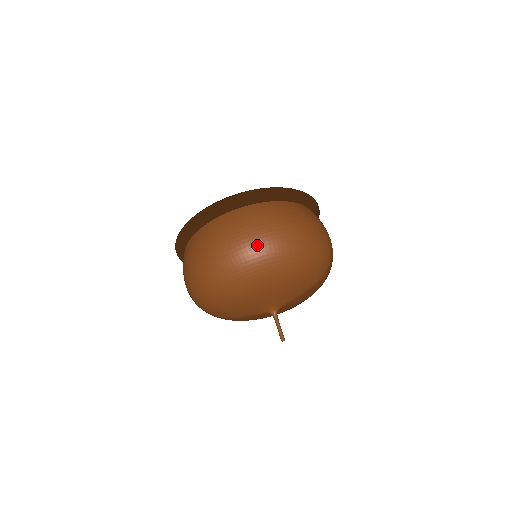
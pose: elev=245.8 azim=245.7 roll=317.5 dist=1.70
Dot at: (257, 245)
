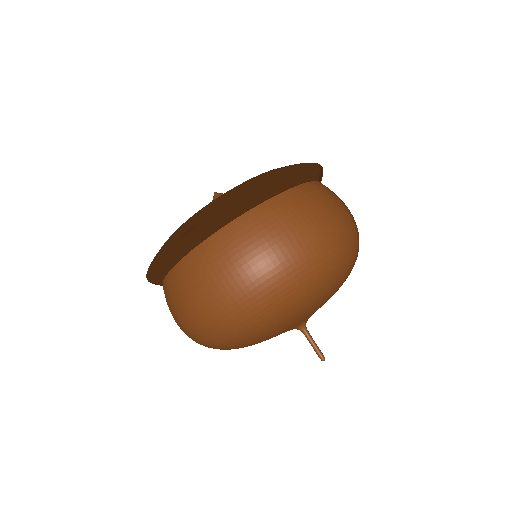
Dot at: (260, 286)
